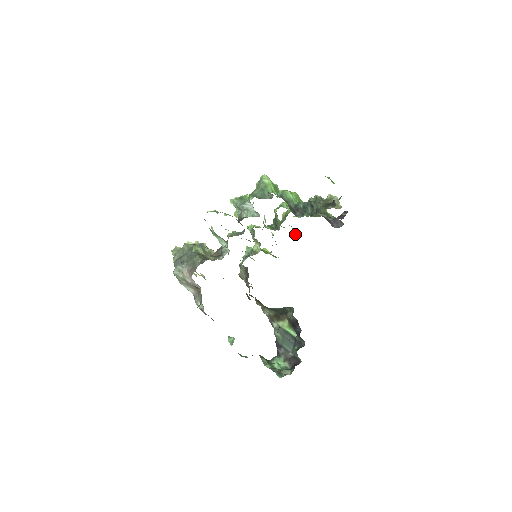
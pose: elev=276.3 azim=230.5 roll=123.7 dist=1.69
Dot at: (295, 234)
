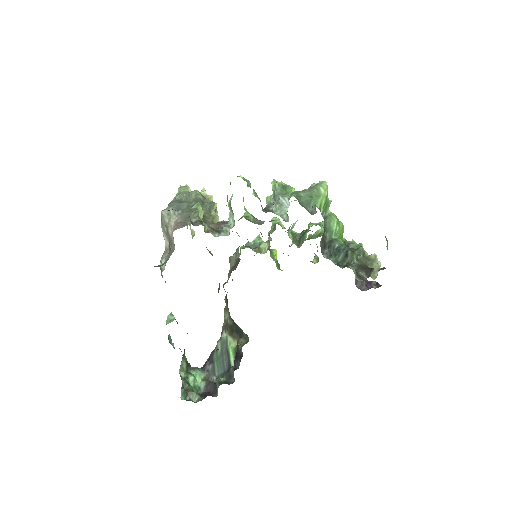
Dot at: (315, 258)
